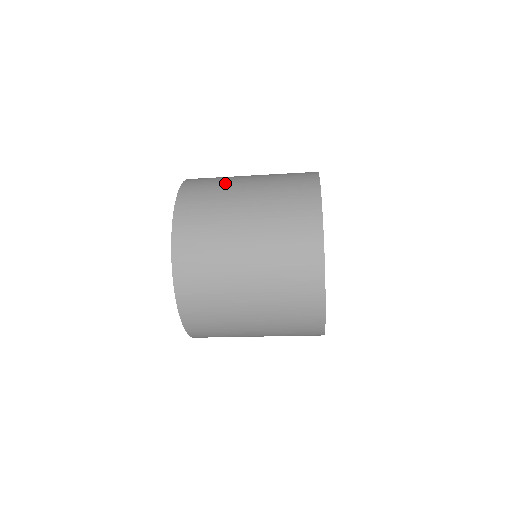
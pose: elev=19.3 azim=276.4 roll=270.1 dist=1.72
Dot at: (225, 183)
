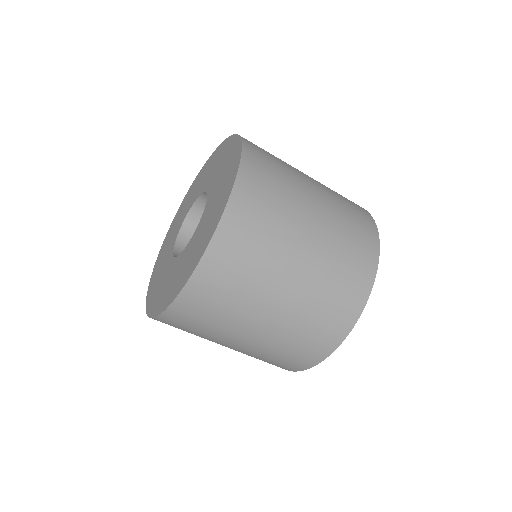
Dot at: (291, 185)
